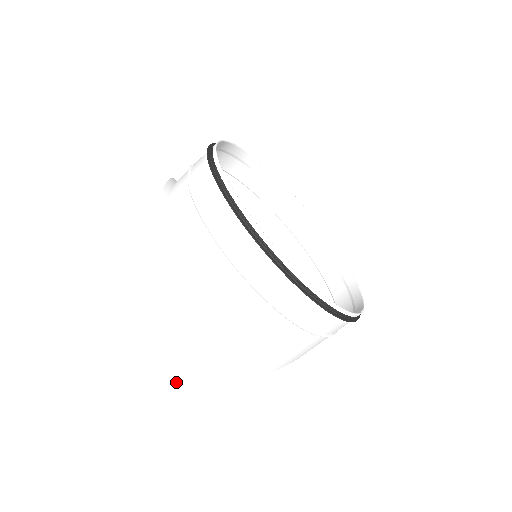
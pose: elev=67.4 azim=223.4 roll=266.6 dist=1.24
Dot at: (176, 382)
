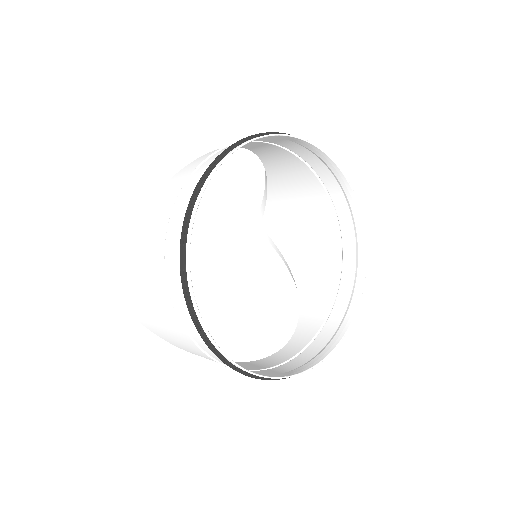
Dot at: (120, 300)
